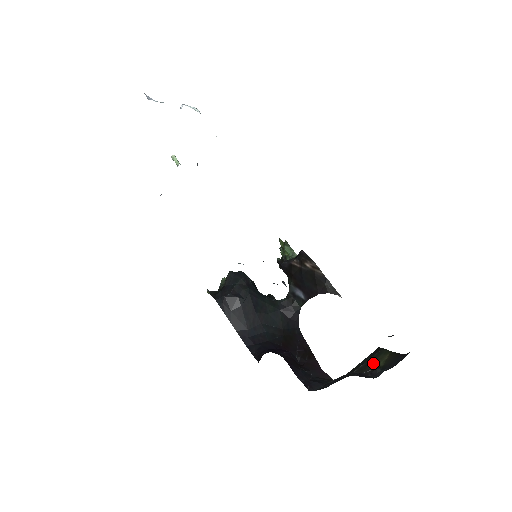
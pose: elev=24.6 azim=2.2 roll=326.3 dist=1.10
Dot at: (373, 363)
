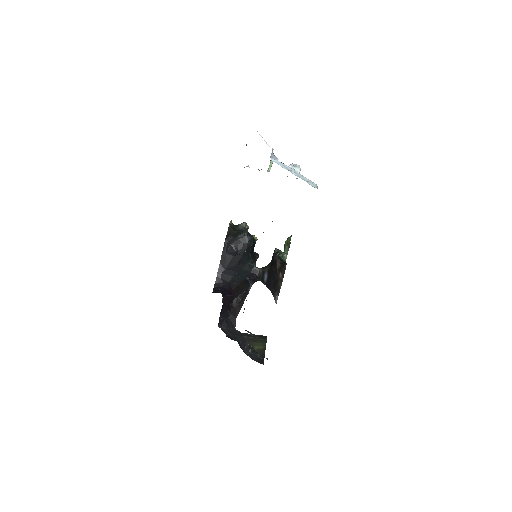
Dot at: (255, 343)
